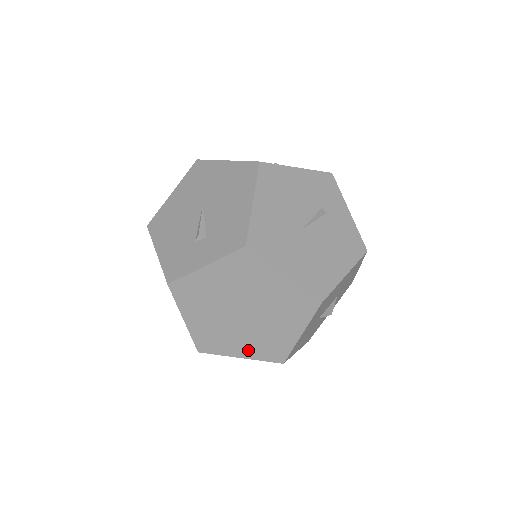
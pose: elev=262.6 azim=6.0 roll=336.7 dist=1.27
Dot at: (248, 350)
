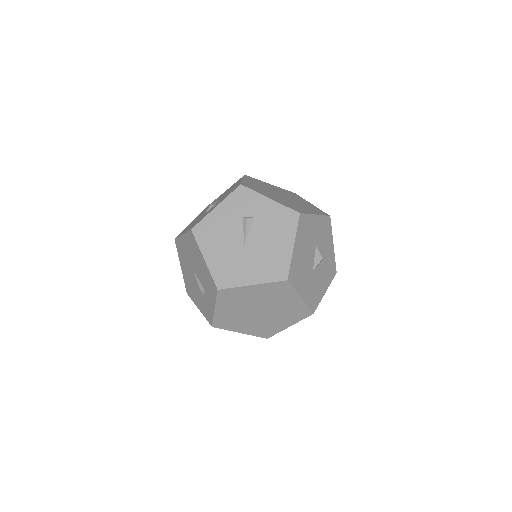
Dot at: (287, 322)
